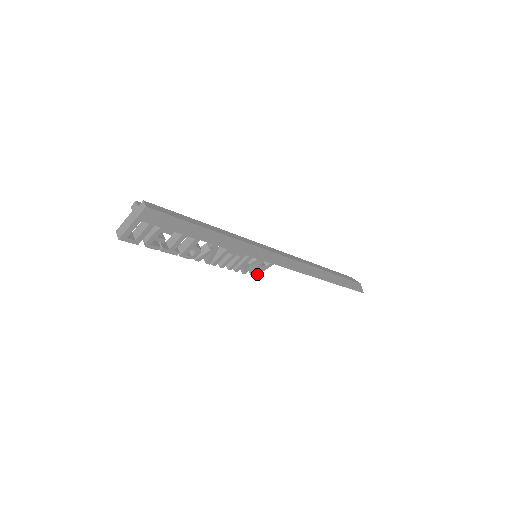
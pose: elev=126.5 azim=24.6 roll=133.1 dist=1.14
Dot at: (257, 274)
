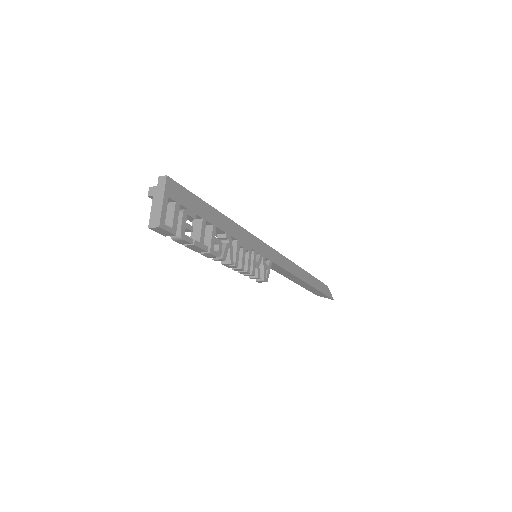
Dot at: (267, 278)
